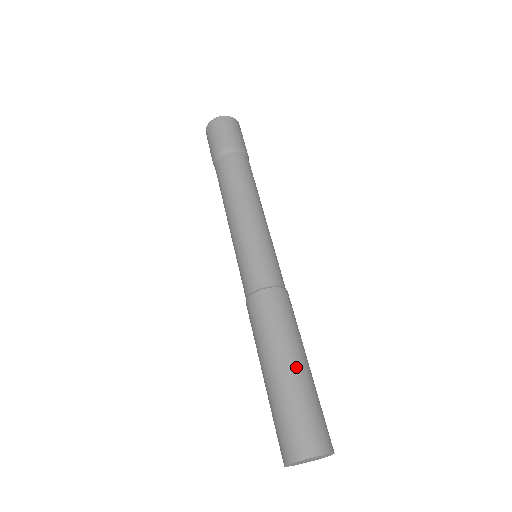
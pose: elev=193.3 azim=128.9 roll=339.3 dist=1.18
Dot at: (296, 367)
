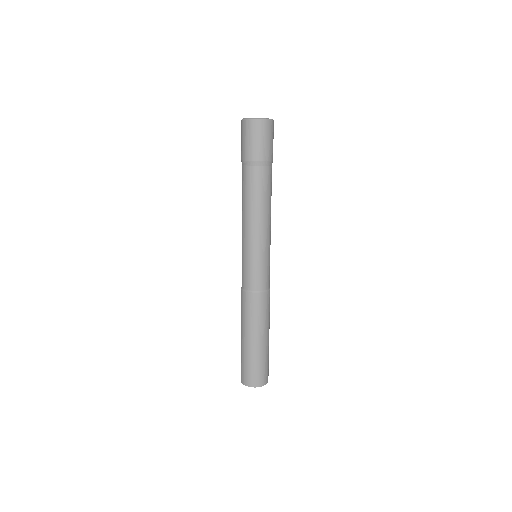
Dot at: (258, 344)
